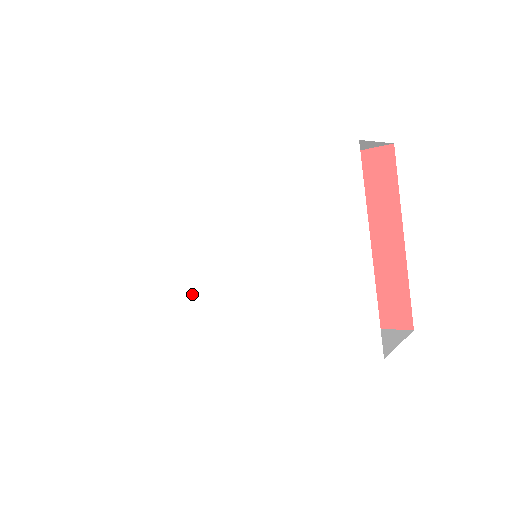
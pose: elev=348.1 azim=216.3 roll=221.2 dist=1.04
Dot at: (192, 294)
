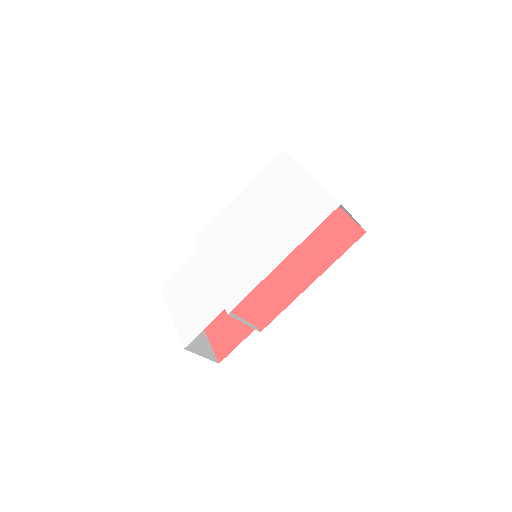
Dot at: (219, 287)
